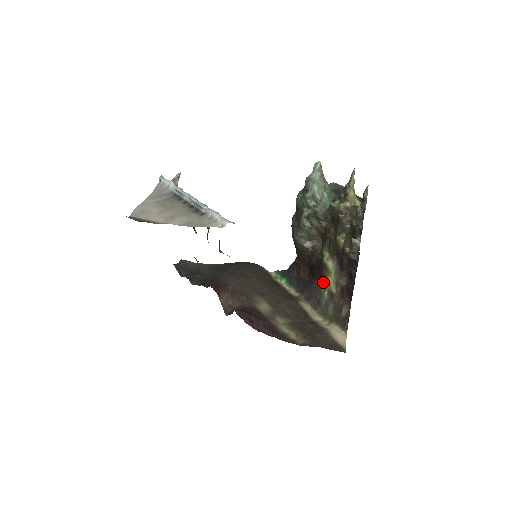
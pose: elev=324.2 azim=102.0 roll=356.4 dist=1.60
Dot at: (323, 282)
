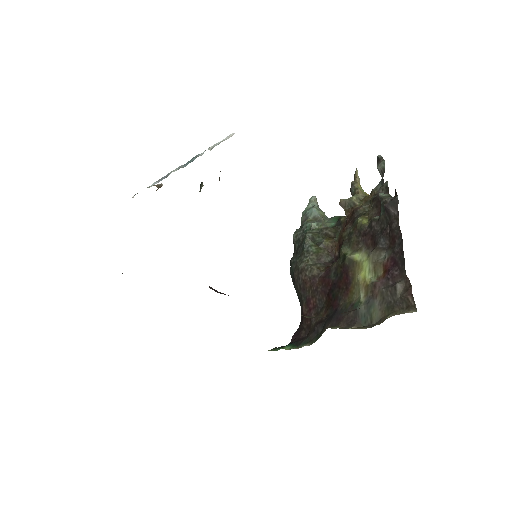
Dot at: (353, 289)
